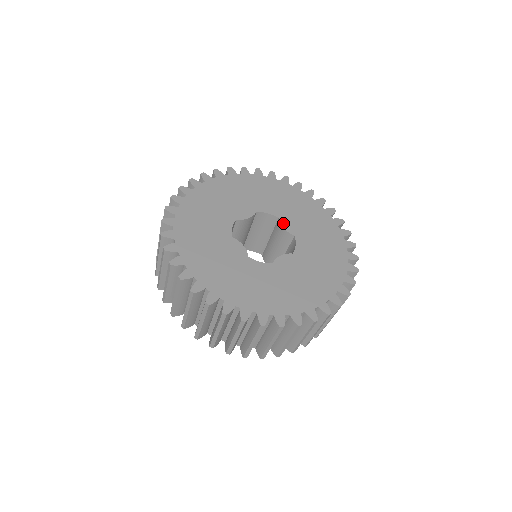
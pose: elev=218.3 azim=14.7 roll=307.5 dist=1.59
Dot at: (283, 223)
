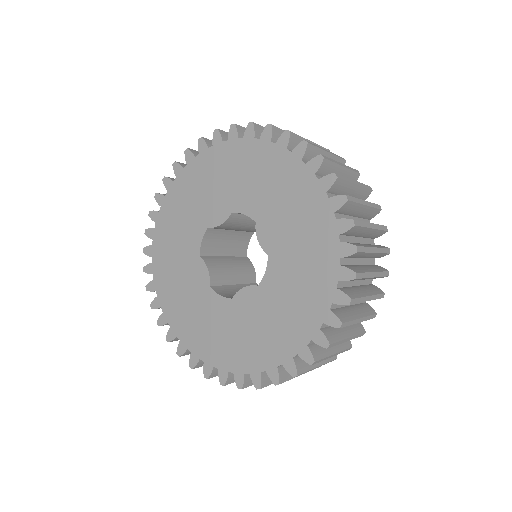
Dot at: (259, 232)
